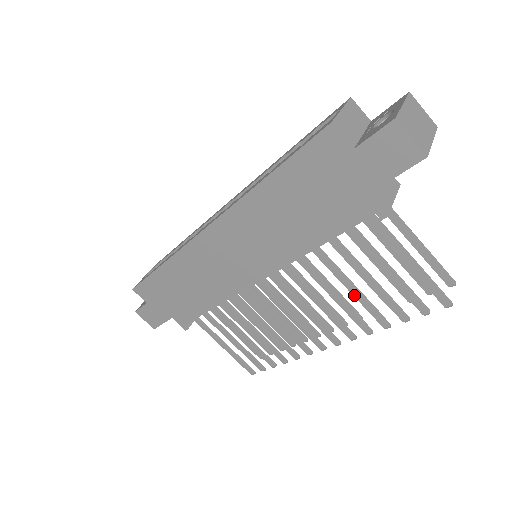
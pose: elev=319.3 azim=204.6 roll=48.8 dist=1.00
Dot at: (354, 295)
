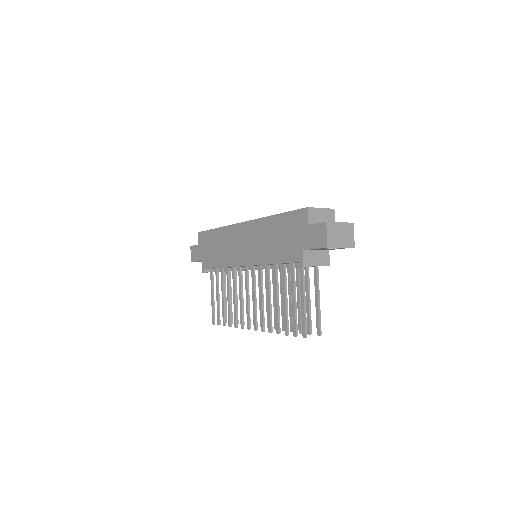
Dot at: (276, 304)
